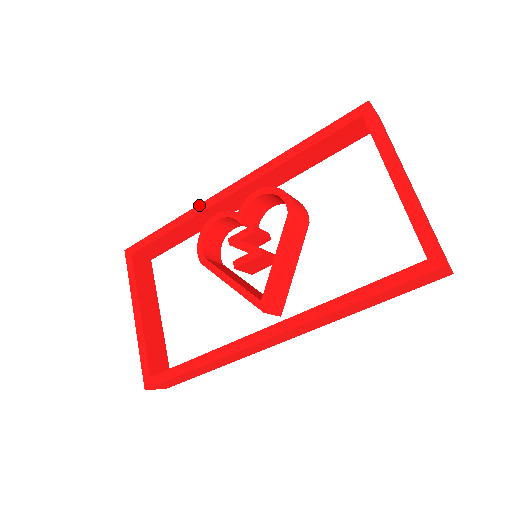
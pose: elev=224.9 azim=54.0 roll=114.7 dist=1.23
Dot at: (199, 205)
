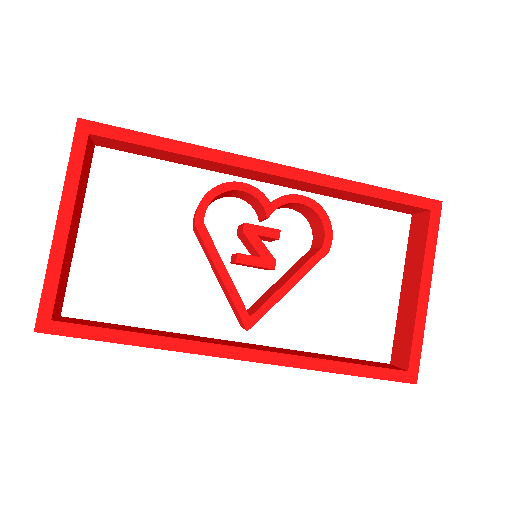
Dot at: (227, 153)
